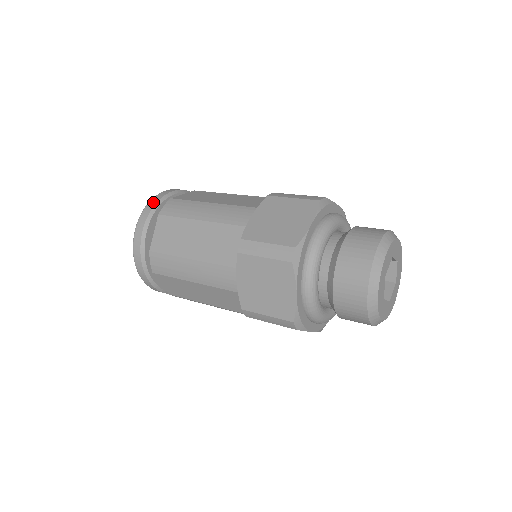
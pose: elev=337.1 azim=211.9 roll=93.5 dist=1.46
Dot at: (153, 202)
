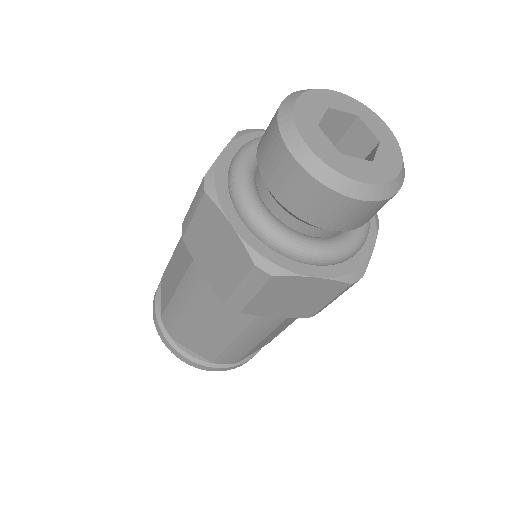
Dot at: occluded
